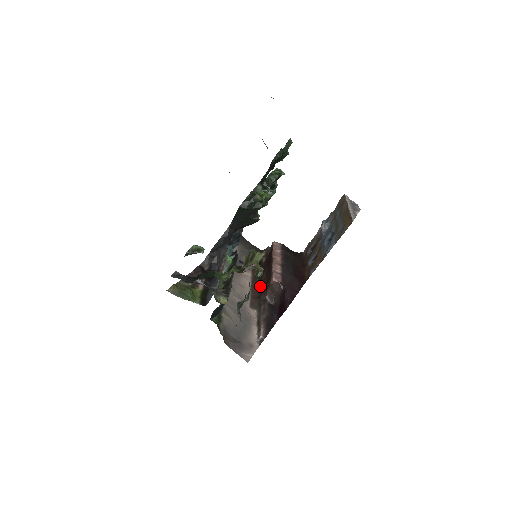
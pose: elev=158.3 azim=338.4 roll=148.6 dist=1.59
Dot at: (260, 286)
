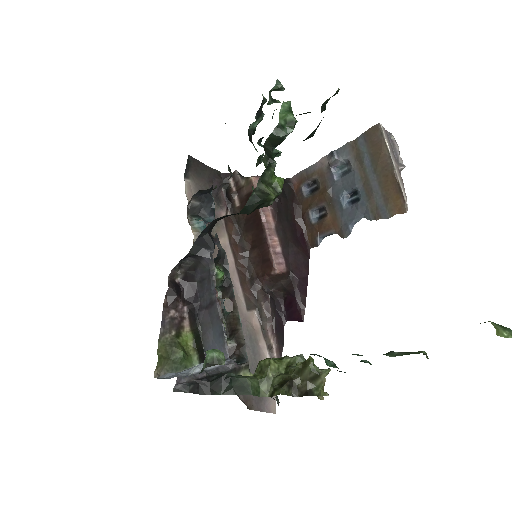
Dot at: (247, 261)
